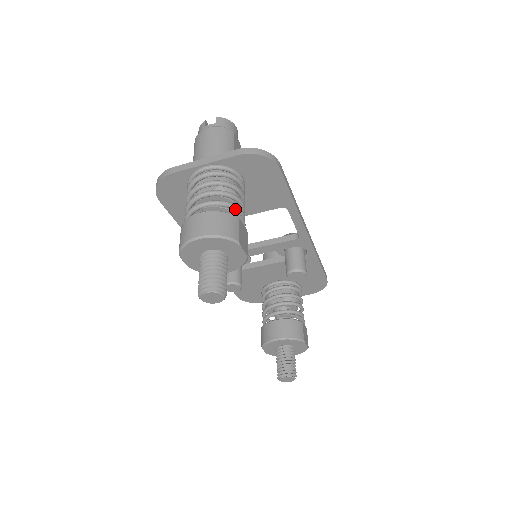
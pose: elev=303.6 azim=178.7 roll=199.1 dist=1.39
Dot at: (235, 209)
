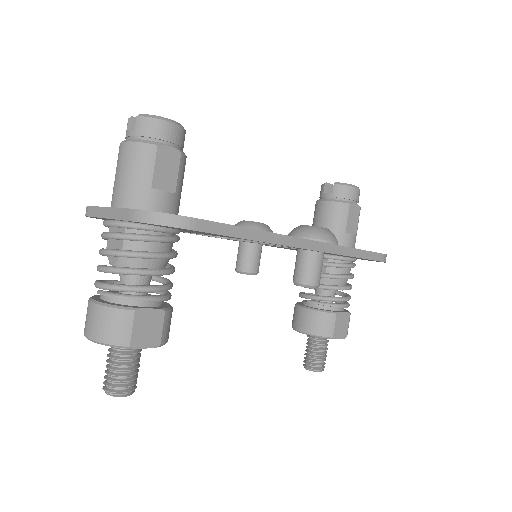
Dot at: (136, 292)
